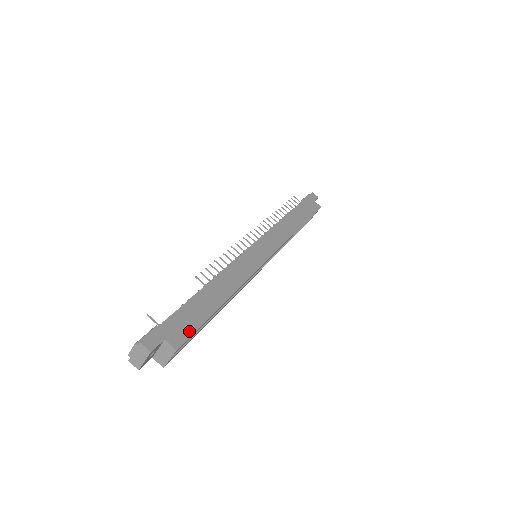
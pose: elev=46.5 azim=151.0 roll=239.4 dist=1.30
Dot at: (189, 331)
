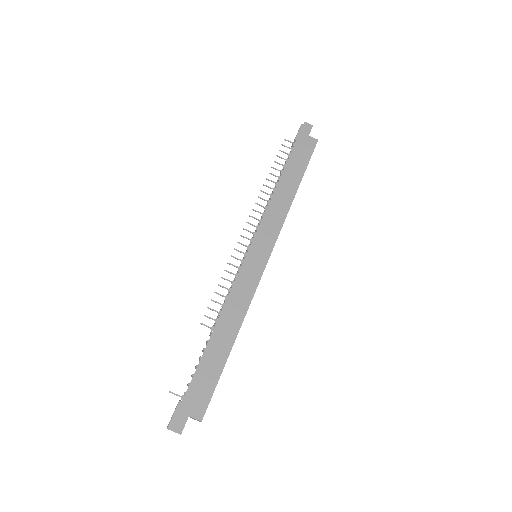
Dot at: (208, 396)
